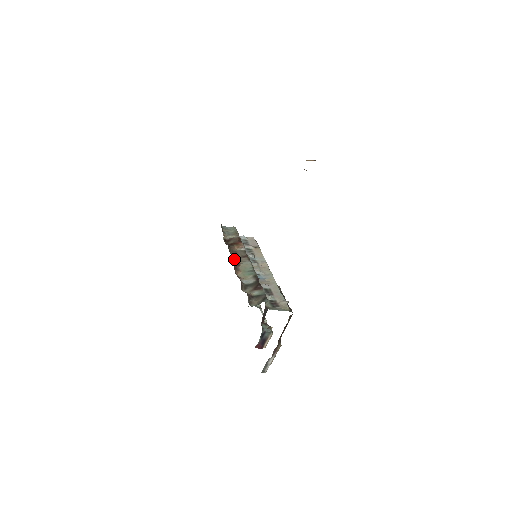
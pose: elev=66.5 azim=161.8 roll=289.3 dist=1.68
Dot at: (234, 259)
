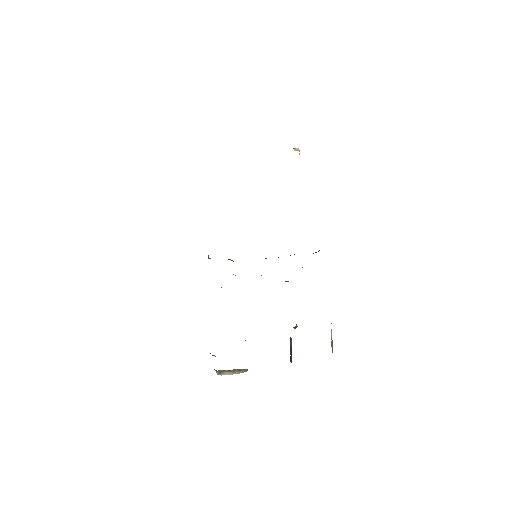
Dot at: occluded
